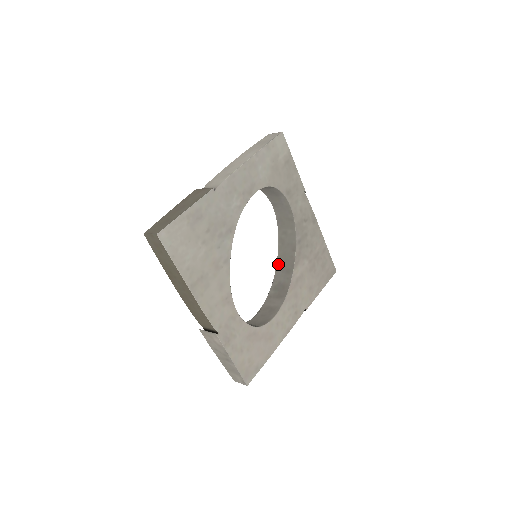
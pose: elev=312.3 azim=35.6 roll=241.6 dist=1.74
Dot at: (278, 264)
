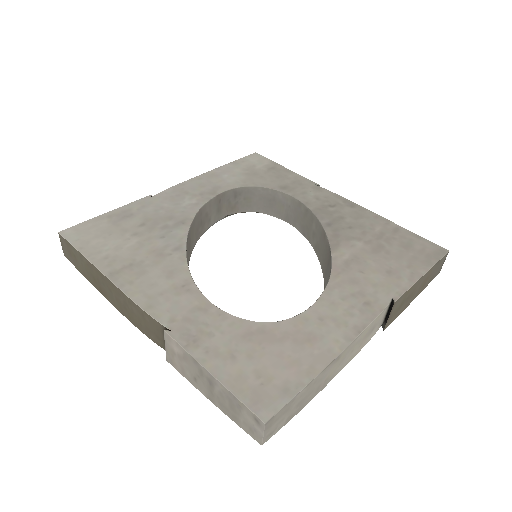
Dot at: (323, 274)
